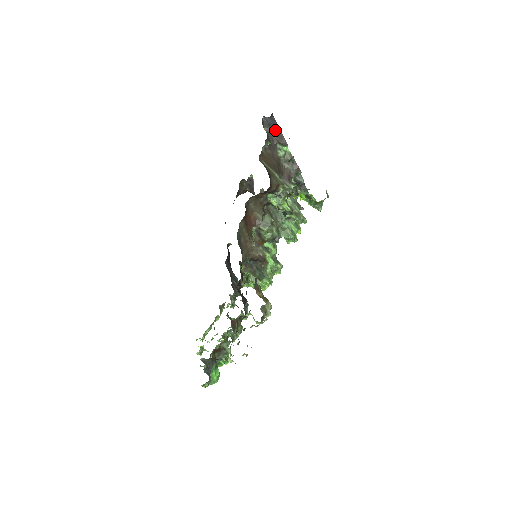
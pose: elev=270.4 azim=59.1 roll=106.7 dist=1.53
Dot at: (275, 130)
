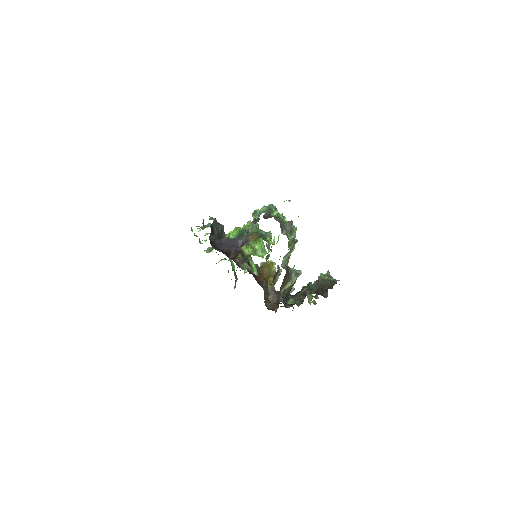
Dot at: occluded
